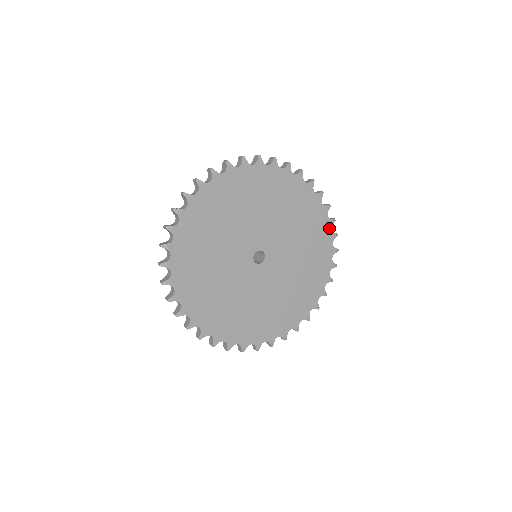
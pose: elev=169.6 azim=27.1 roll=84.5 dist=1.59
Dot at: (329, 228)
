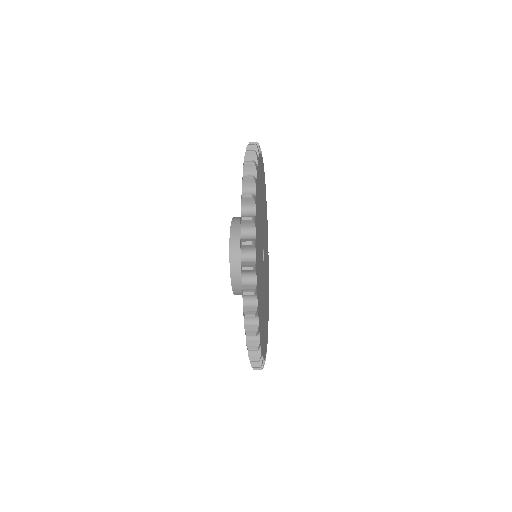
Dot at: occluded
